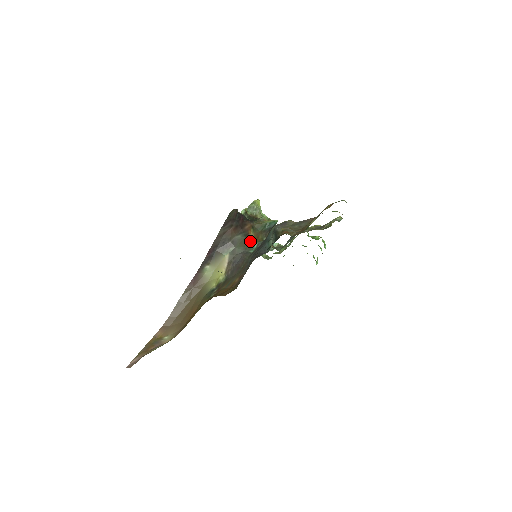
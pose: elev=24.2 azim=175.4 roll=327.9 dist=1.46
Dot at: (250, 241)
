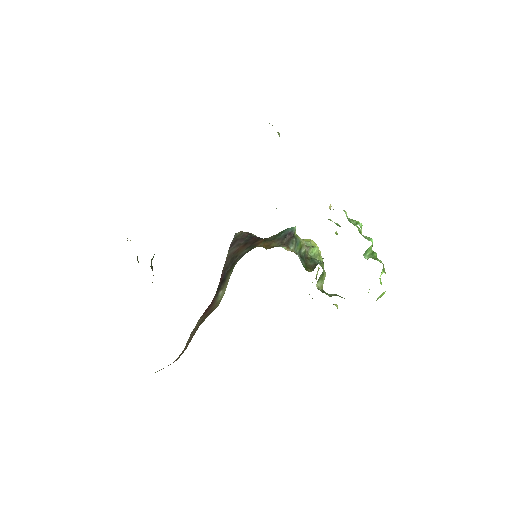
Dot at: occluded
